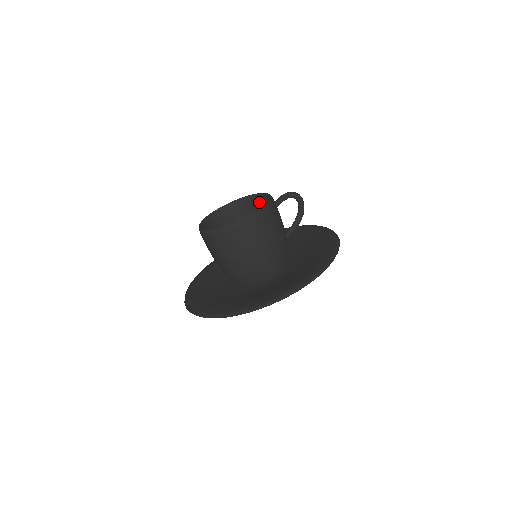
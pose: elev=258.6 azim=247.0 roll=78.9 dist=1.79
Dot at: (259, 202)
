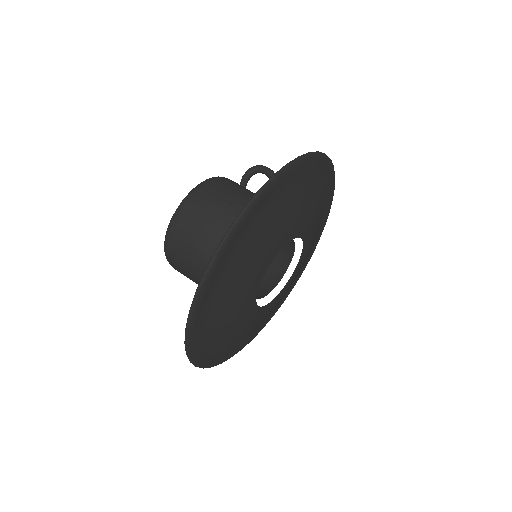
Dot at: occluded
